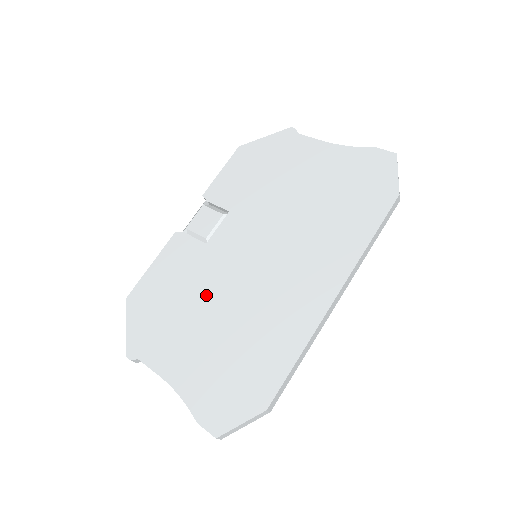
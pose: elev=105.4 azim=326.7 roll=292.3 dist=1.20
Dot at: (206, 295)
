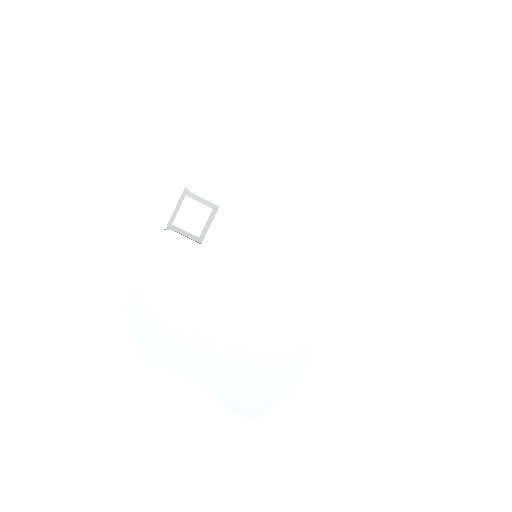
Dot at: (214, 300)
